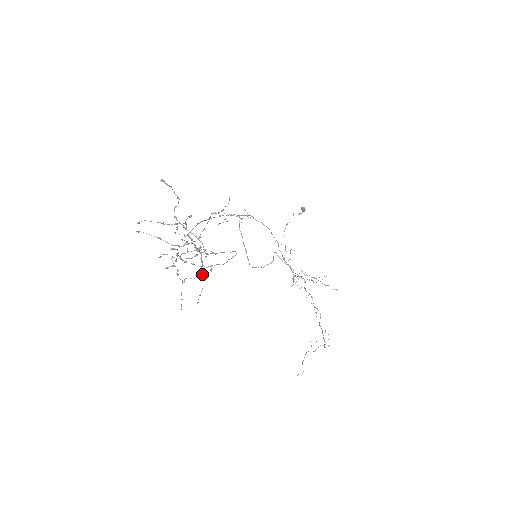
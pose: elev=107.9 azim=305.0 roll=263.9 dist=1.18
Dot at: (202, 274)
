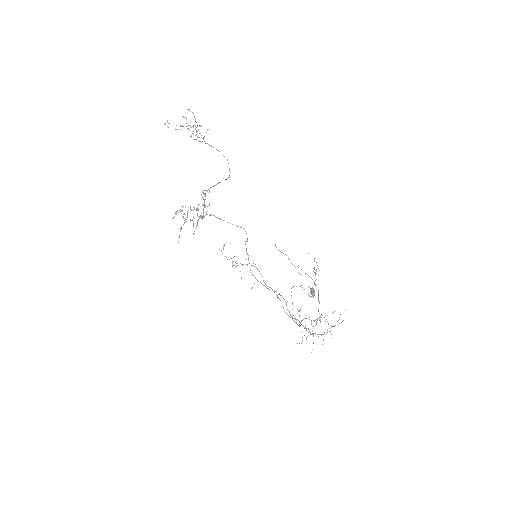
Dot at: (202, 196)
